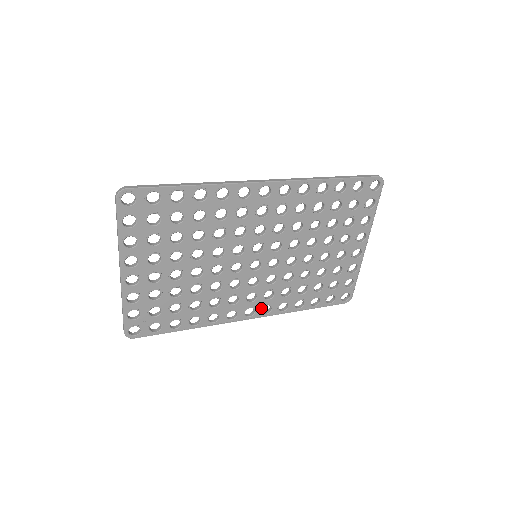
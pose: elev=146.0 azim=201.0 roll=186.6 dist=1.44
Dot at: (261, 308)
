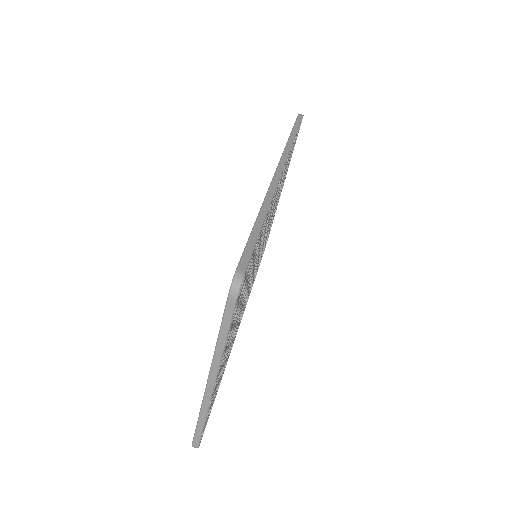
Dot at: occluded
